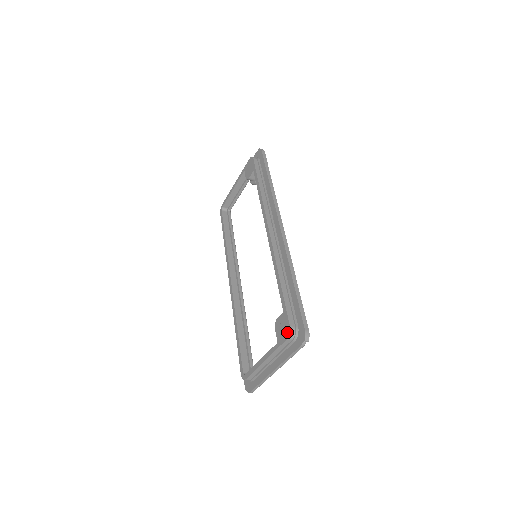
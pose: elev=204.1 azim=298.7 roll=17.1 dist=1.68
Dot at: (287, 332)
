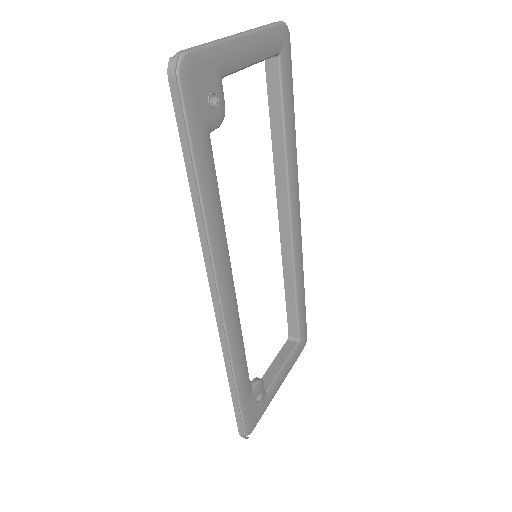
Dot at: occluded
